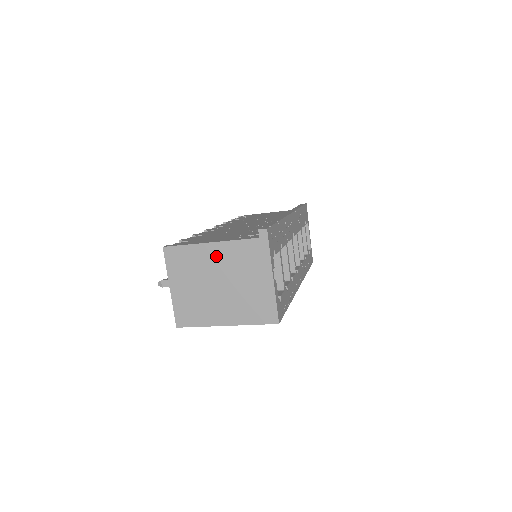
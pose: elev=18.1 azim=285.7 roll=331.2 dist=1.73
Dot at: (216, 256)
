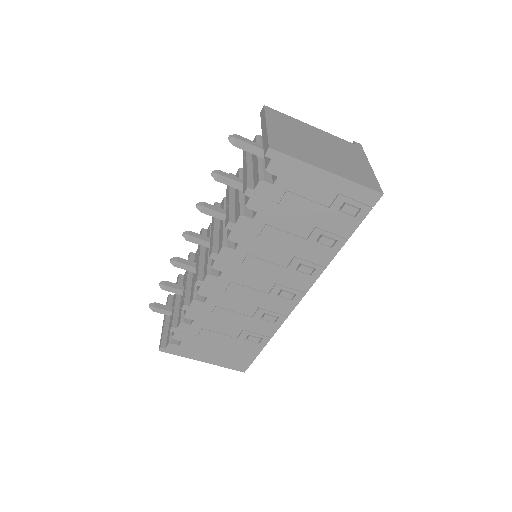
Dot at: (318, 134)
